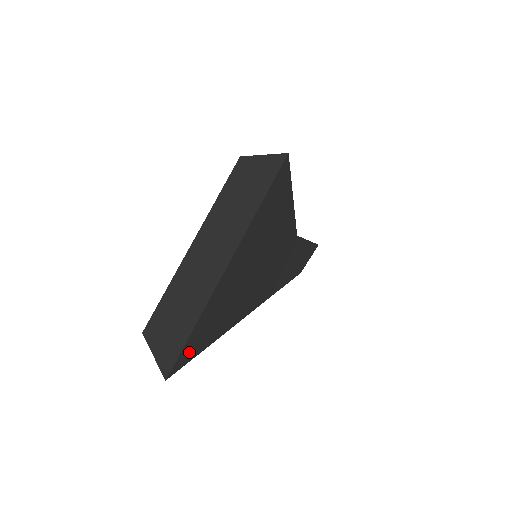
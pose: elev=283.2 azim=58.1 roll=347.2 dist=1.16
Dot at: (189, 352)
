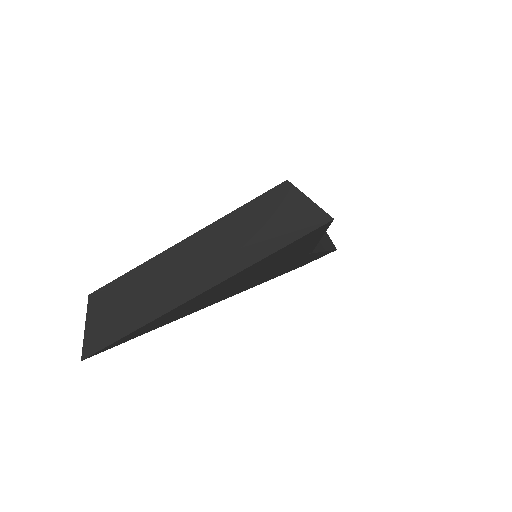
Dot at: (121, 341)
